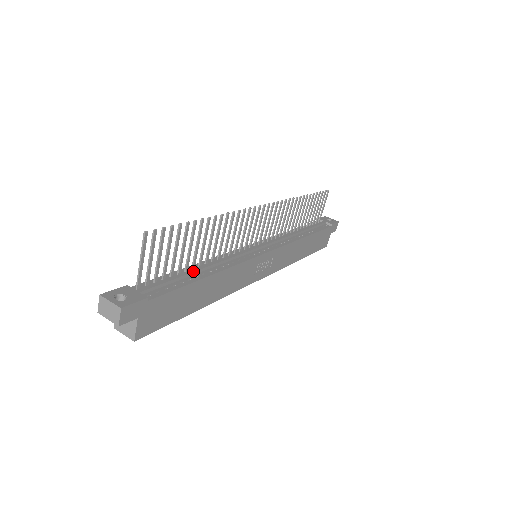
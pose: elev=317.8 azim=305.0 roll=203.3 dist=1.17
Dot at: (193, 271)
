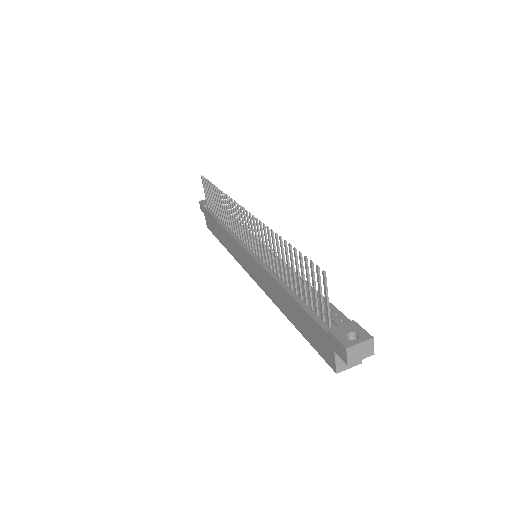
Dot at: occluded
